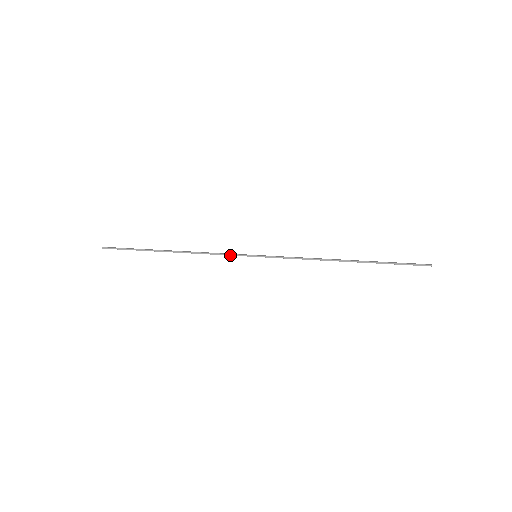
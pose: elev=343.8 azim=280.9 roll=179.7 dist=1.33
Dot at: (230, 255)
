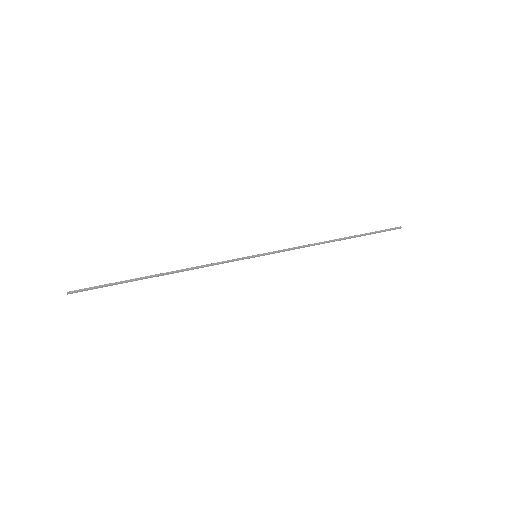
Dot at: occluded
